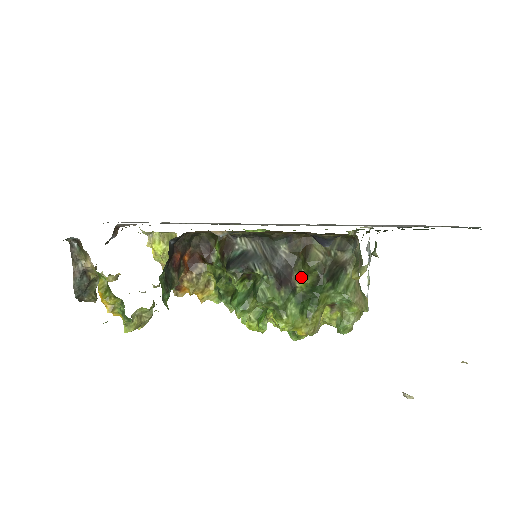
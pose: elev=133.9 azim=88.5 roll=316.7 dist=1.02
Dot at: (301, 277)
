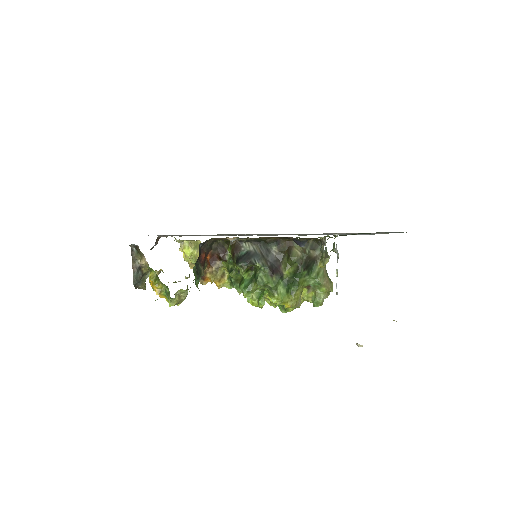
Dot at: (286, 268)
